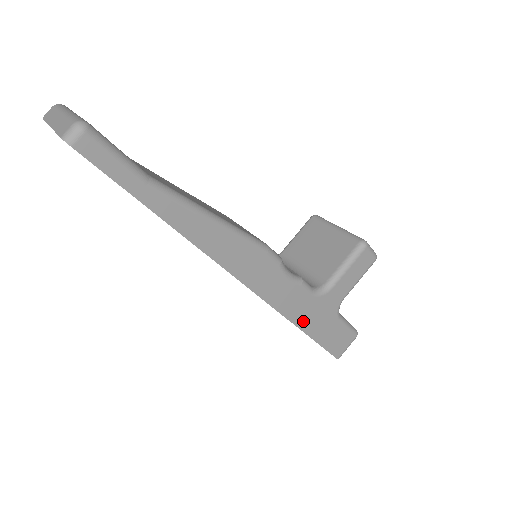
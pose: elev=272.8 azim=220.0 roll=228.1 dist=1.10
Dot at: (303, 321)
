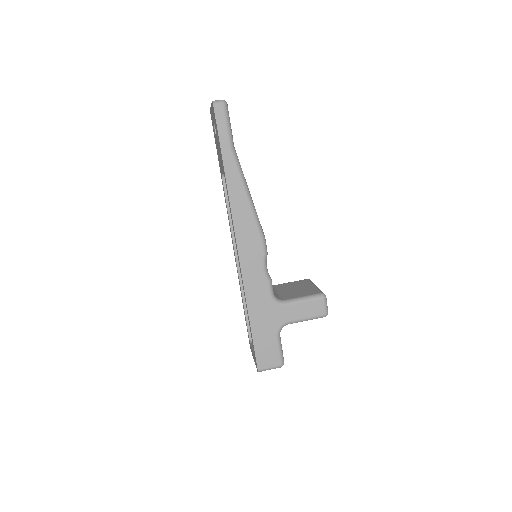
Dot at: (254, 310)
